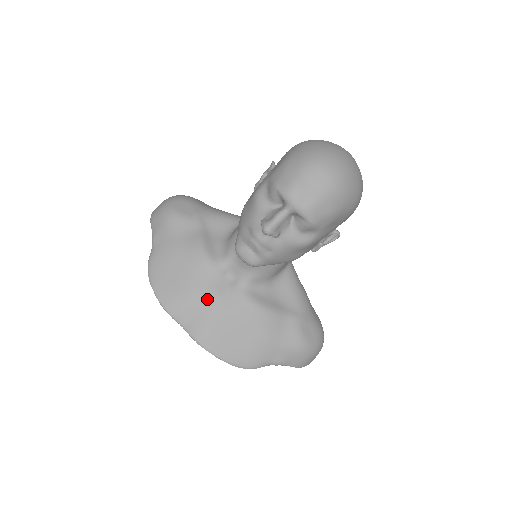
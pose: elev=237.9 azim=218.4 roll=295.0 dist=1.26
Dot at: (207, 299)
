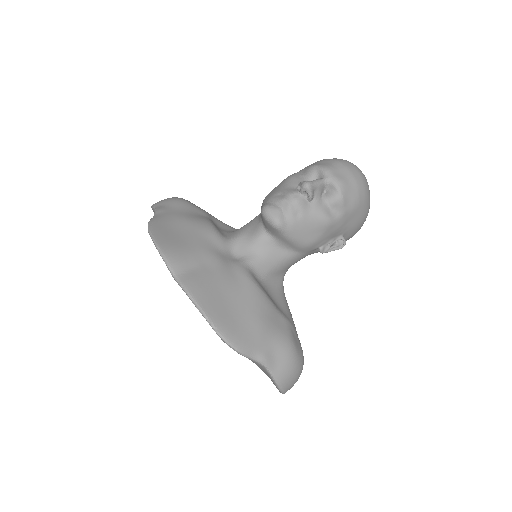
Dot at: (209, 261)
